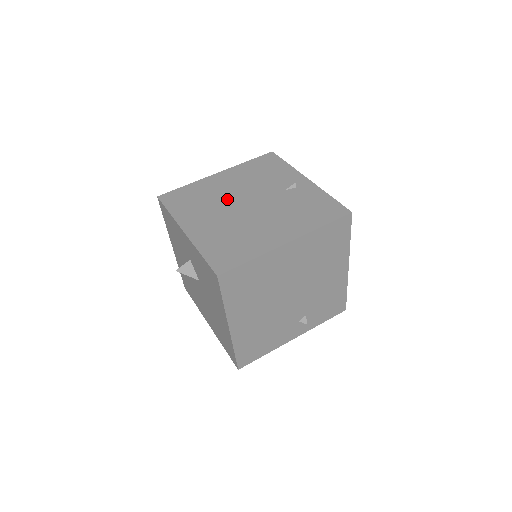
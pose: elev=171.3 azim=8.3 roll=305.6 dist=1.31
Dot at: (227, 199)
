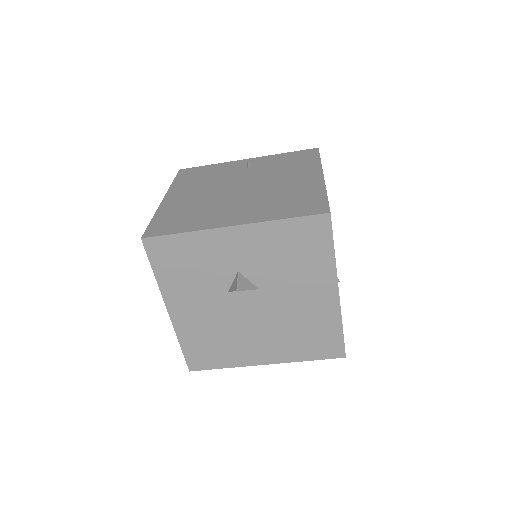
Dot at: (216, 197)
